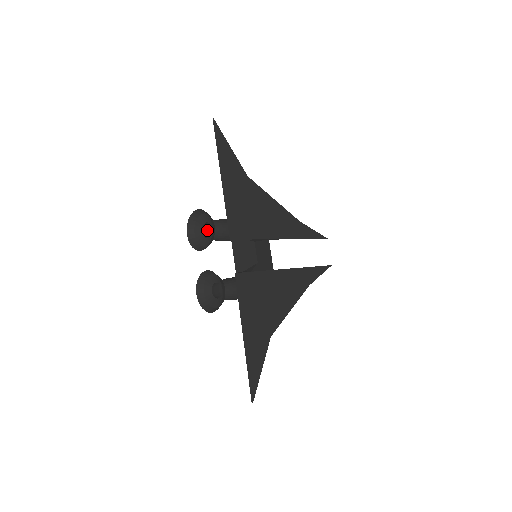
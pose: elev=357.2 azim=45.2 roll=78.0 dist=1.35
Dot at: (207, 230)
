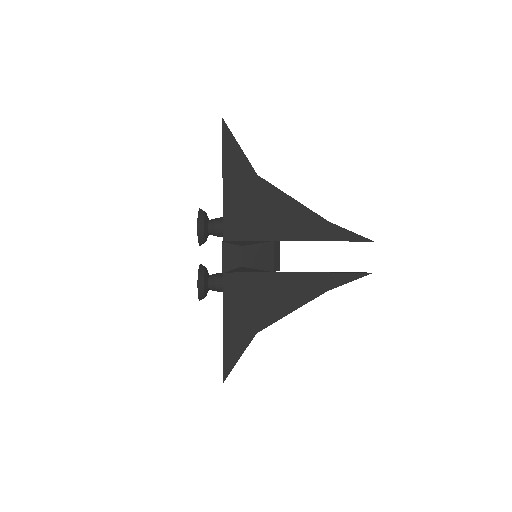
Dot at: occluded
